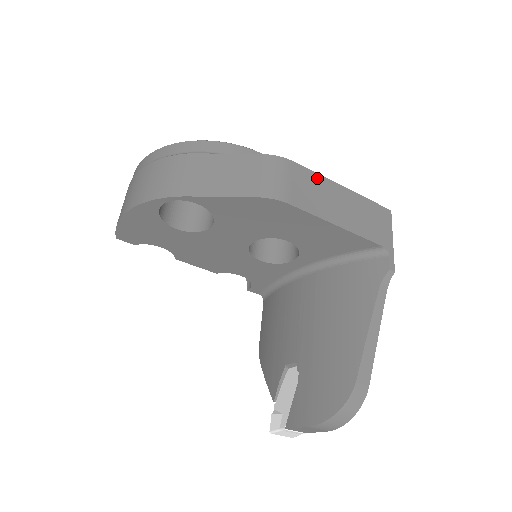
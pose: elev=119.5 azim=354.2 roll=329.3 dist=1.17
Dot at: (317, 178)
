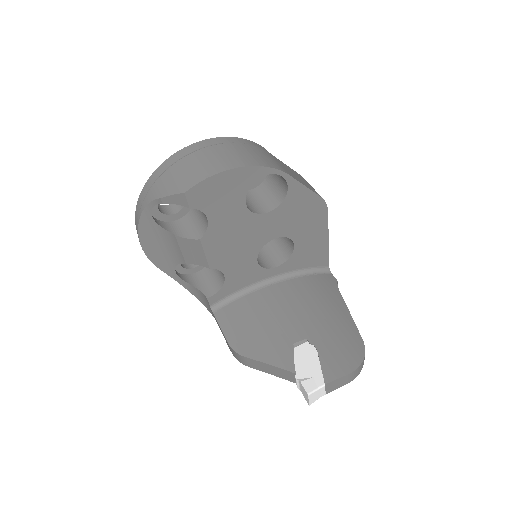
Dot at: occluded
